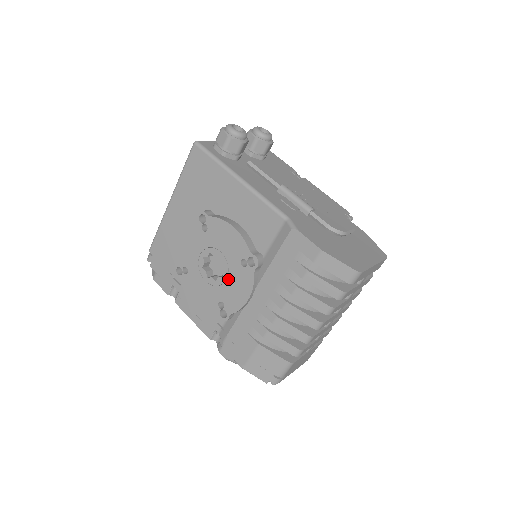
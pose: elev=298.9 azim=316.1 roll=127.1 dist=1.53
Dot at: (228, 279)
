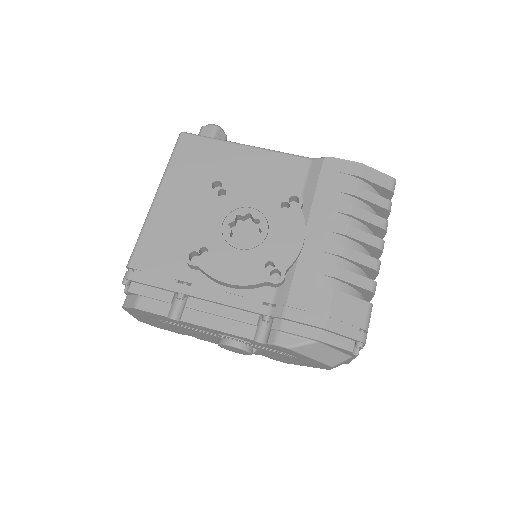
Dot at: (270, 231)
